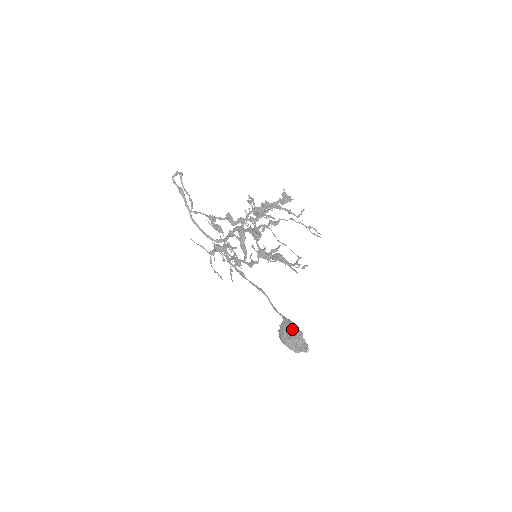
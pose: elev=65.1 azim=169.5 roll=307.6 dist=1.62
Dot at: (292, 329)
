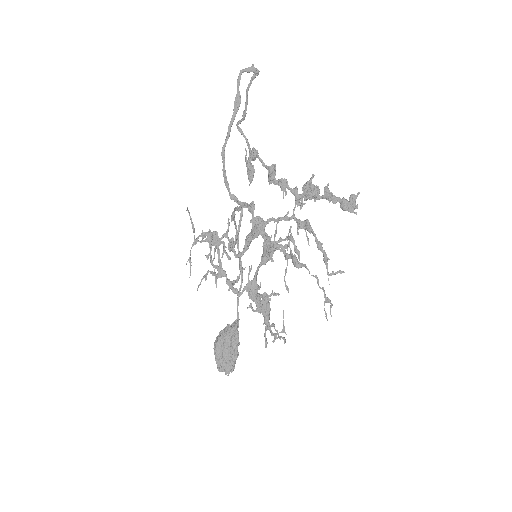
Dot at: (231, 347)
